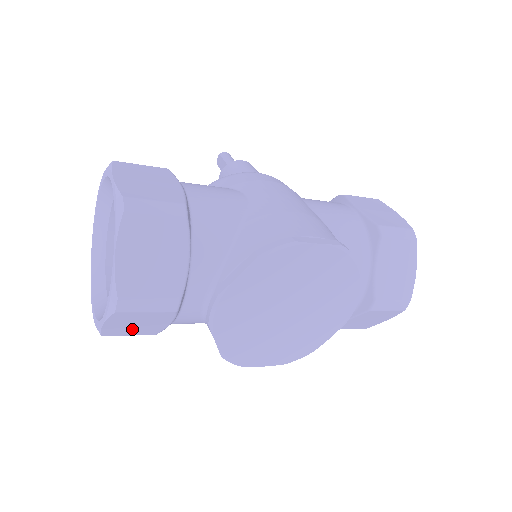
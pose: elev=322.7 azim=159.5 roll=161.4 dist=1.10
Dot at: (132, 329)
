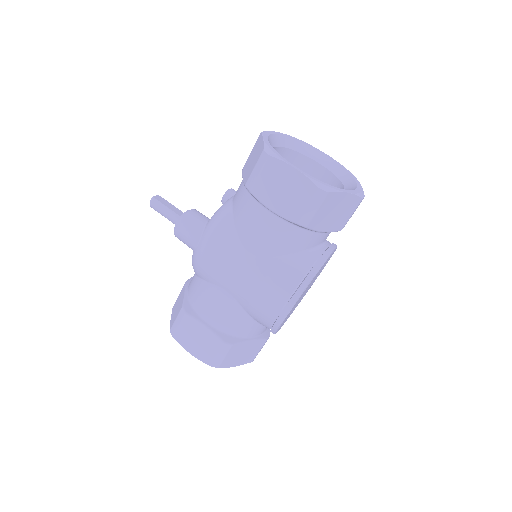
Dot at: occluded
